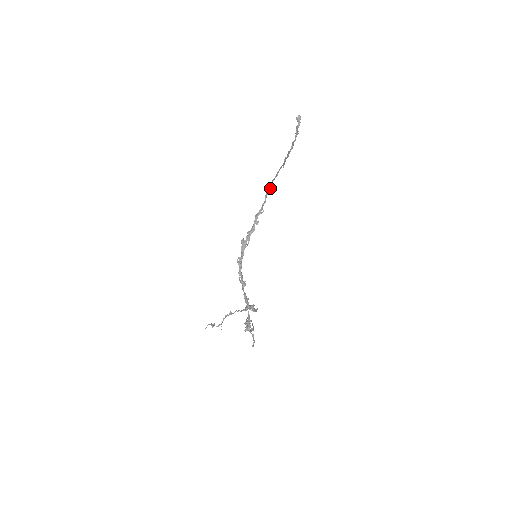
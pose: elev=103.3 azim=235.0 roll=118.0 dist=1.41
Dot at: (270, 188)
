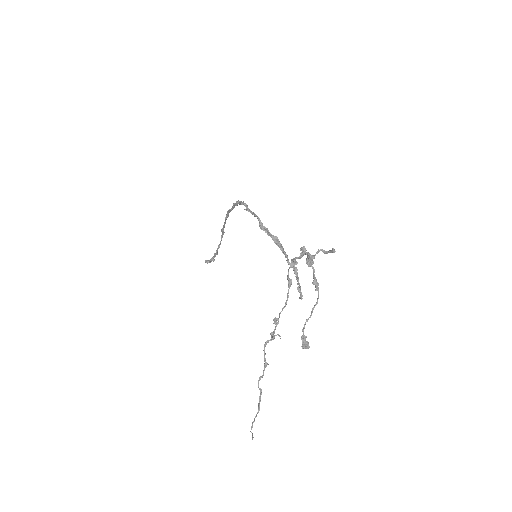
Dot at: (228, 216)
